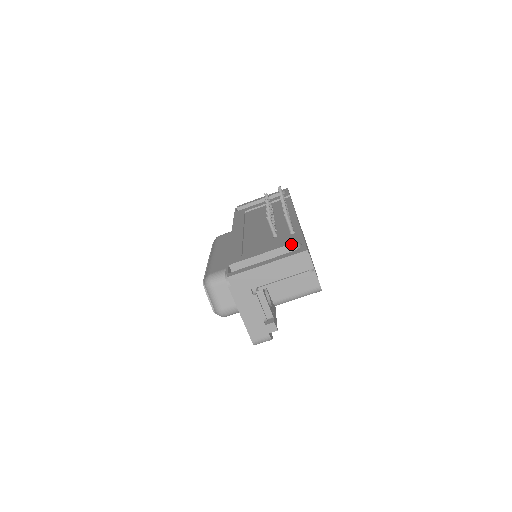
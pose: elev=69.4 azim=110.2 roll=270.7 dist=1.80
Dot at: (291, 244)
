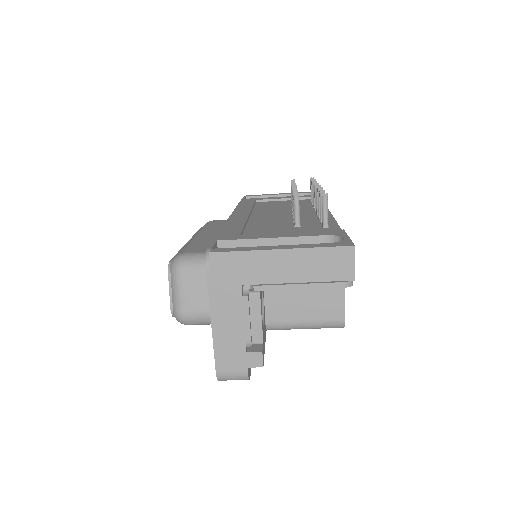
Dot at: (324, 236)
